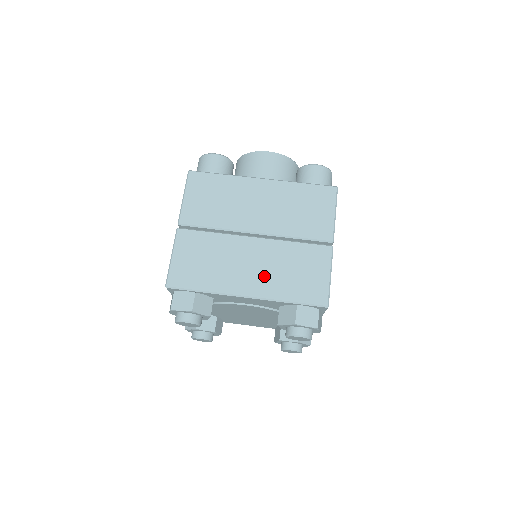
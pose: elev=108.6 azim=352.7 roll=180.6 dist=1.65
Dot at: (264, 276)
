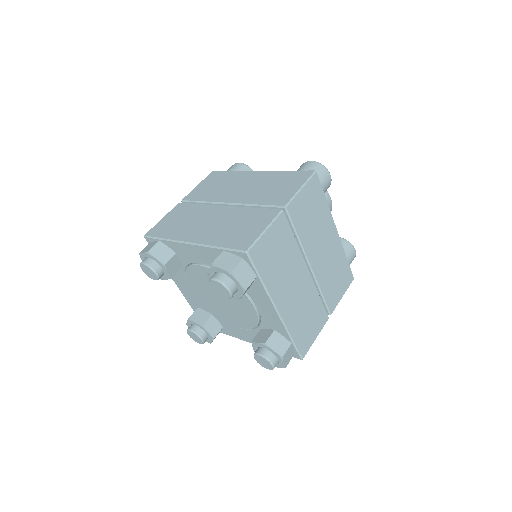
Dot at: (212, 230)
